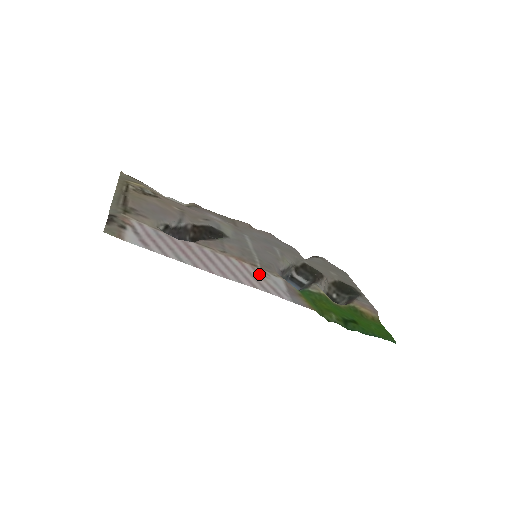
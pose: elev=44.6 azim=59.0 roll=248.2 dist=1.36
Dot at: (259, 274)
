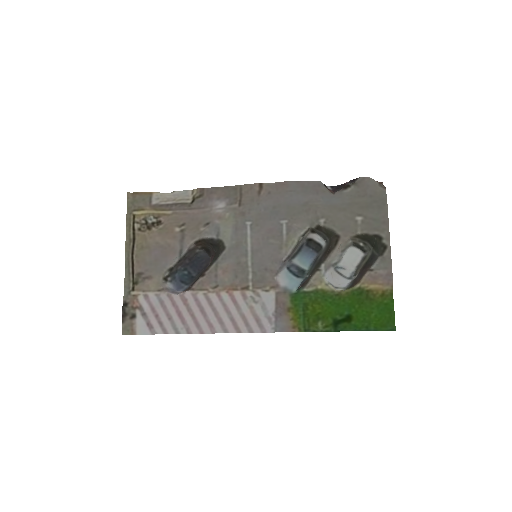
Dot at: (248, 302)
